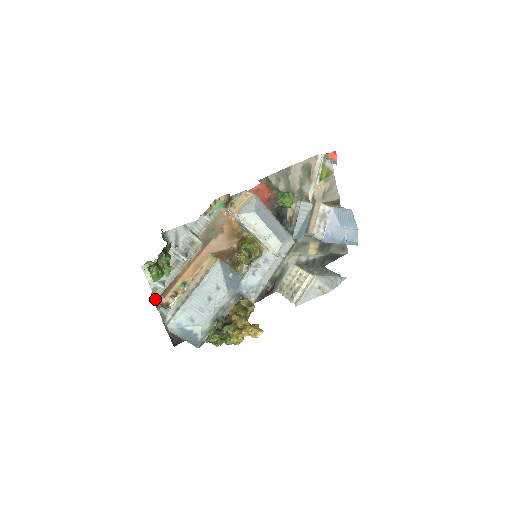
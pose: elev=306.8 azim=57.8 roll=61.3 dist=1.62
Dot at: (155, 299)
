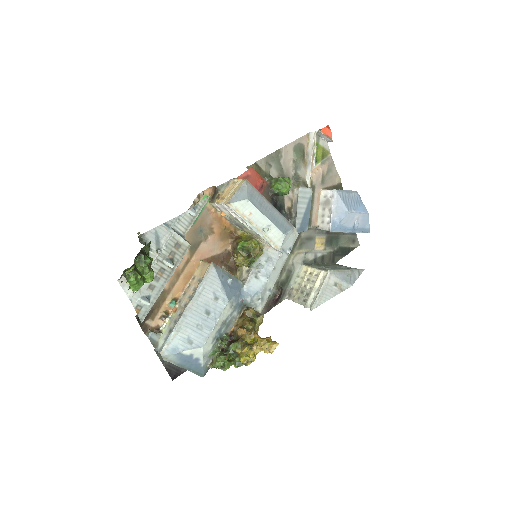
Dot at: (141, 321)
